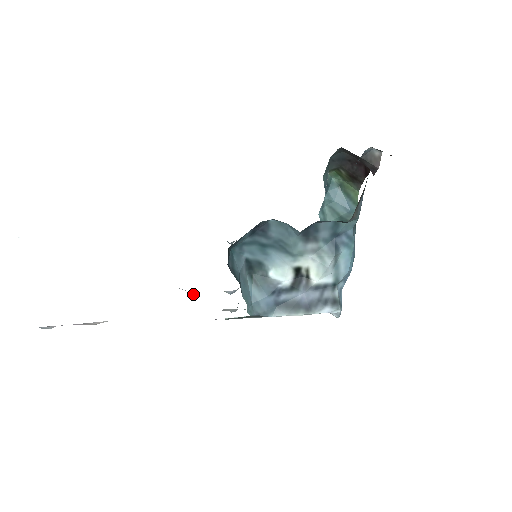
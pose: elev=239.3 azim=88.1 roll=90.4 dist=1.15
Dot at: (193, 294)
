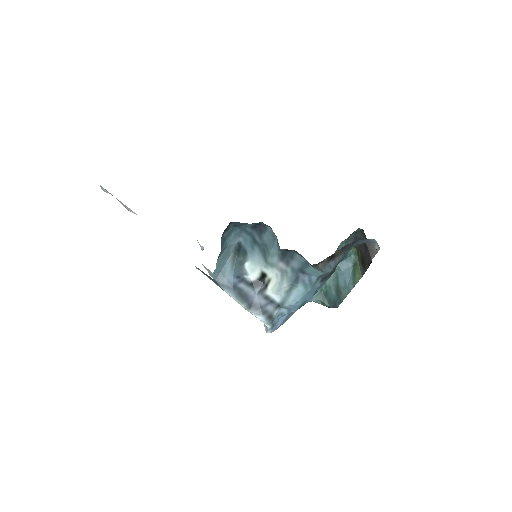
Dot at: (201, 249)
